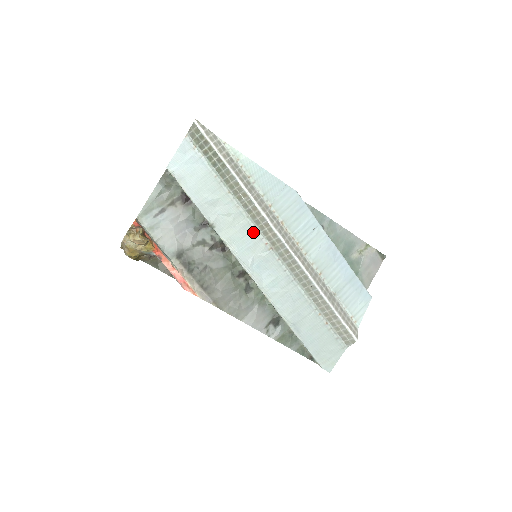
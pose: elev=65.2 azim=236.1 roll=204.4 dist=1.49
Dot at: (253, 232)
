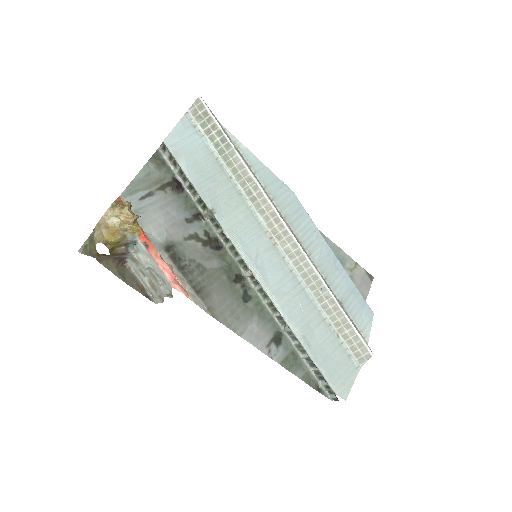
Dot at: (256, 224)
